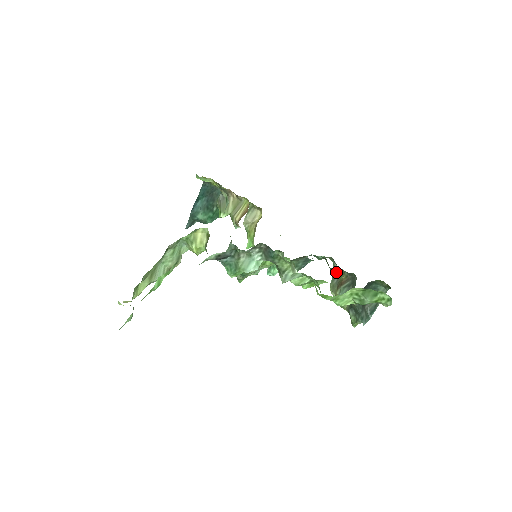
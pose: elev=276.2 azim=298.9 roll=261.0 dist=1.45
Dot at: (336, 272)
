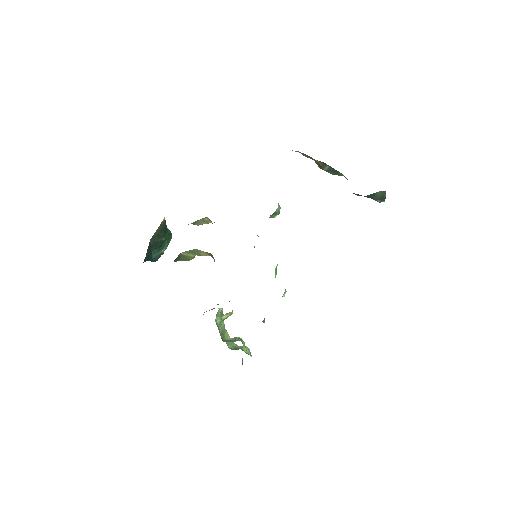
Dot at: occluded
